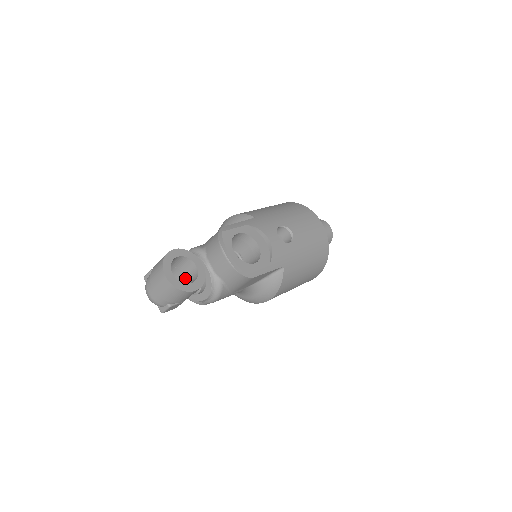
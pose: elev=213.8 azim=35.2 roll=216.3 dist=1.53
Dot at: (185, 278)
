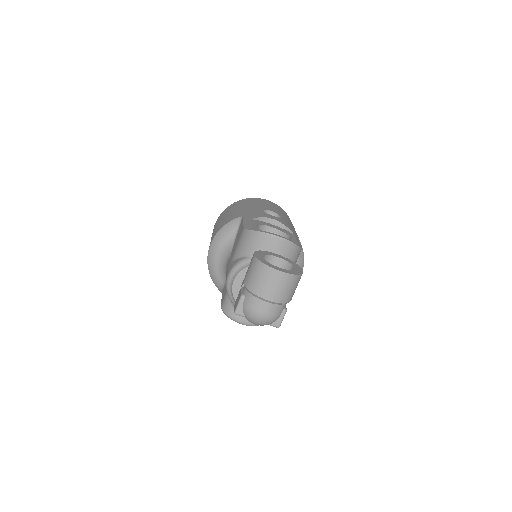
Dot at: occluded
